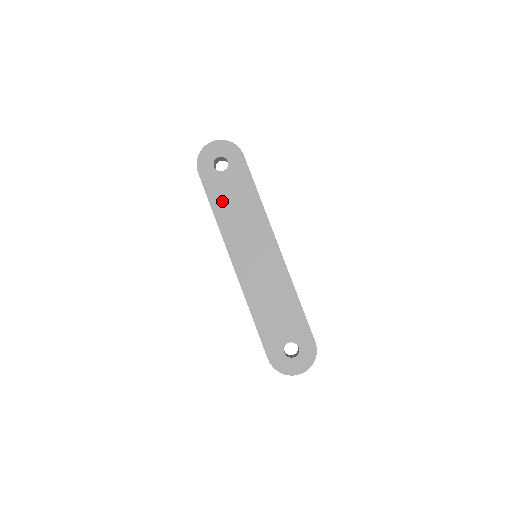
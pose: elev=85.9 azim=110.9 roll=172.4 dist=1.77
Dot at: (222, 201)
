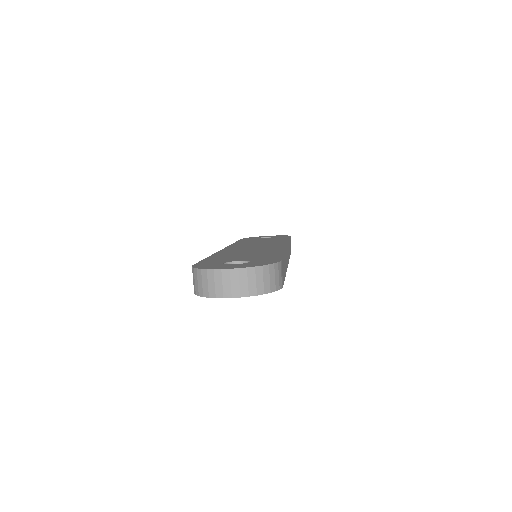
Dot at: occluded
